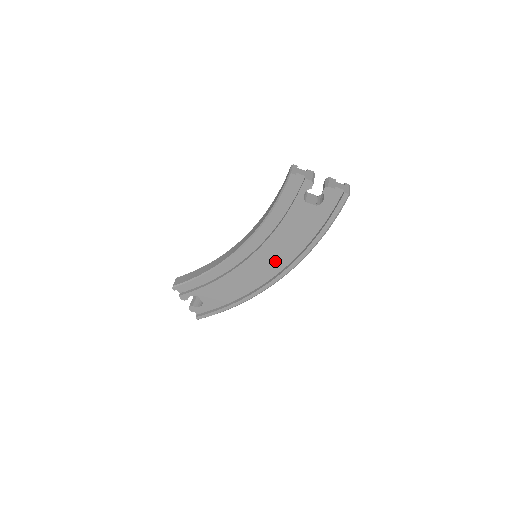
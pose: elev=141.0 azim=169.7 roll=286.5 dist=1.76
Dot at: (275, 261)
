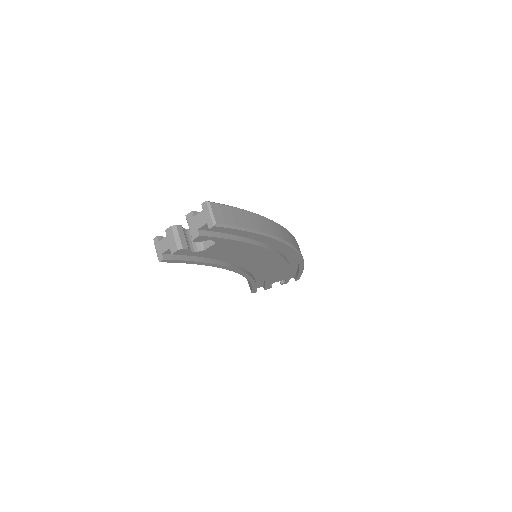
Dot at: (269, 255)
